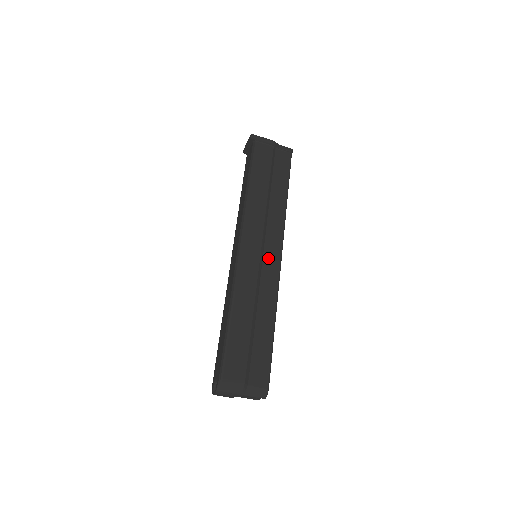
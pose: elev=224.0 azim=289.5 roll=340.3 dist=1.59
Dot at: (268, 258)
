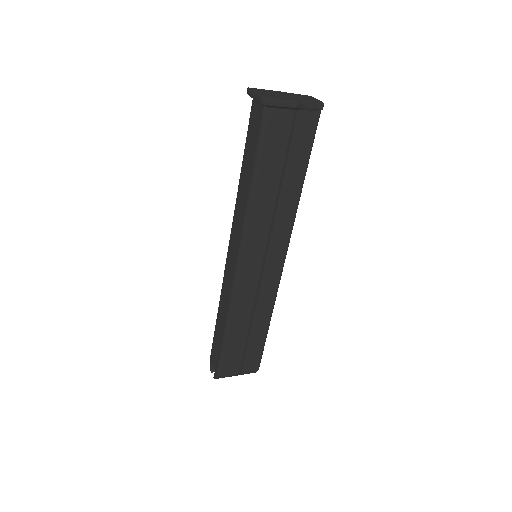
Dot at: (270, 267)
